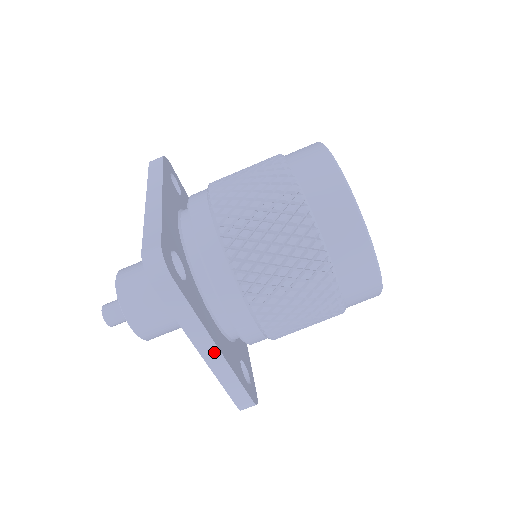
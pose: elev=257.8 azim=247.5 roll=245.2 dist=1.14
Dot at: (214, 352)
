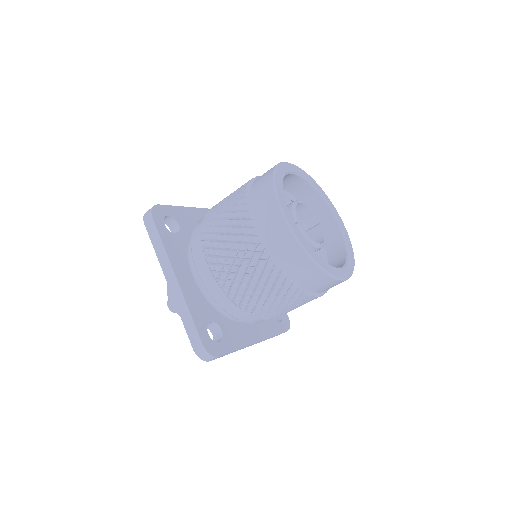
Dot at: (255, 343)
